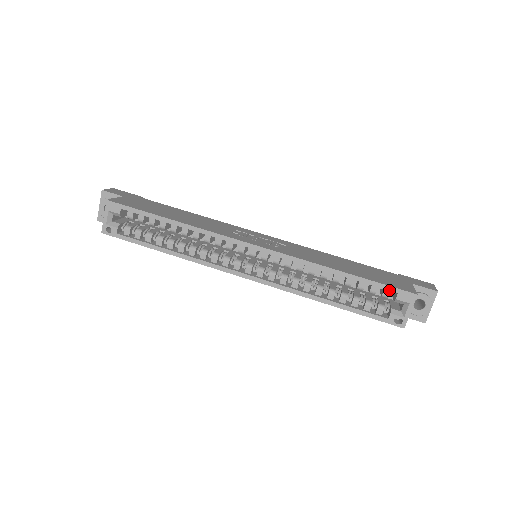
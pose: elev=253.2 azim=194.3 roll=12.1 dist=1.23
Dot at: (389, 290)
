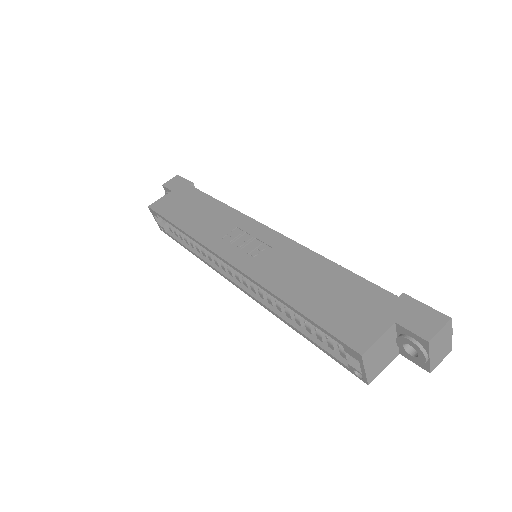
Dot at: (334, 339)
